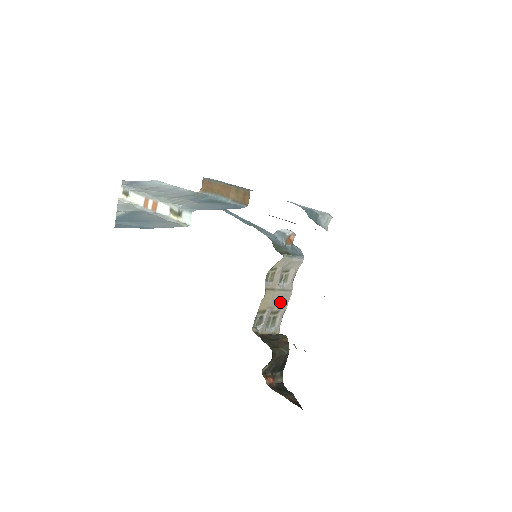
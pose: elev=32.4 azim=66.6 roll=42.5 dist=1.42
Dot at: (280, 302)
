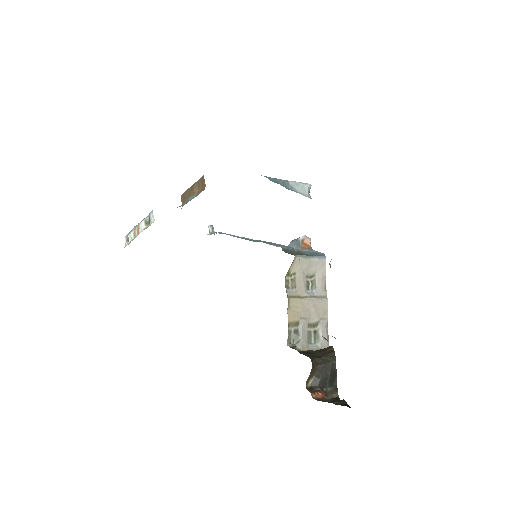
Dot at: (315, 311)
